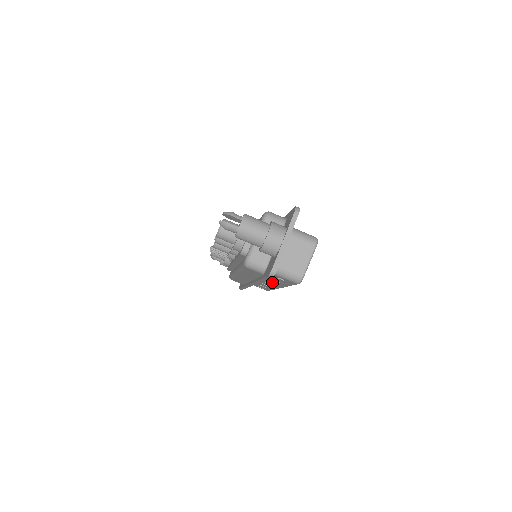
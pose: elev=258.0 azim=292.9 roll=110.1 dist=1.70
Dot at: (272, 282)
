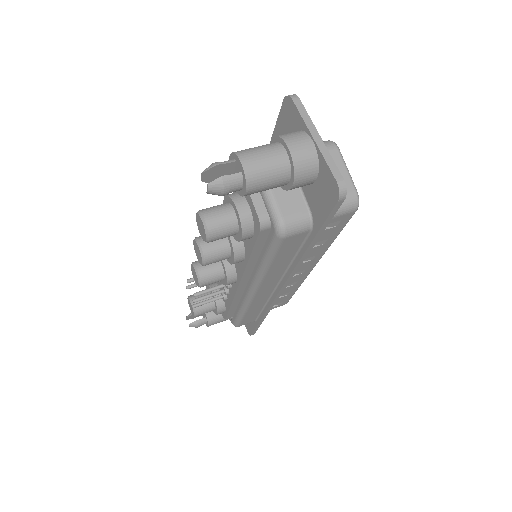
Dot at: (305, 262)
